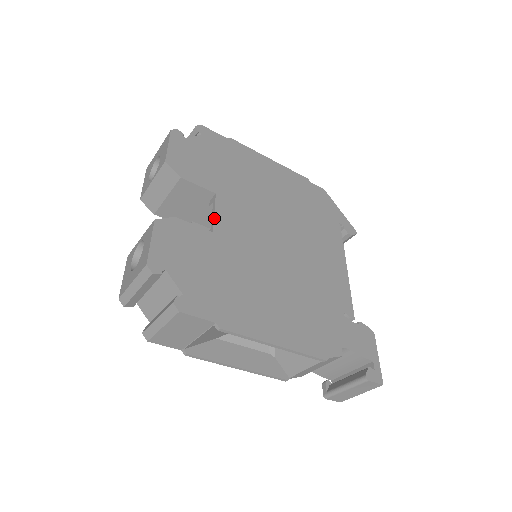
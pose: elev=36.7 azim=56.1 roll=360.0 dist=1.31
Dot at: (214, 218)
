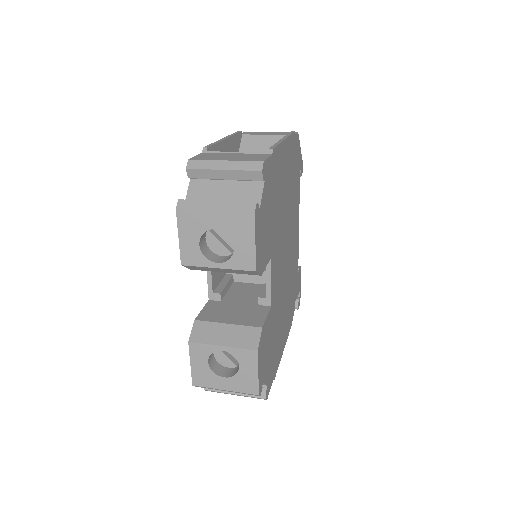
Dot at: (271, 290)
